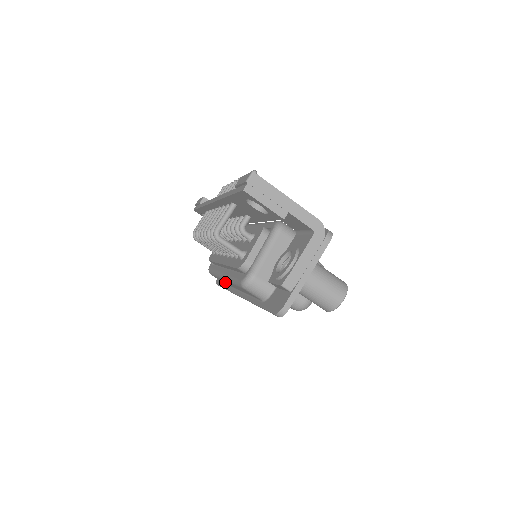
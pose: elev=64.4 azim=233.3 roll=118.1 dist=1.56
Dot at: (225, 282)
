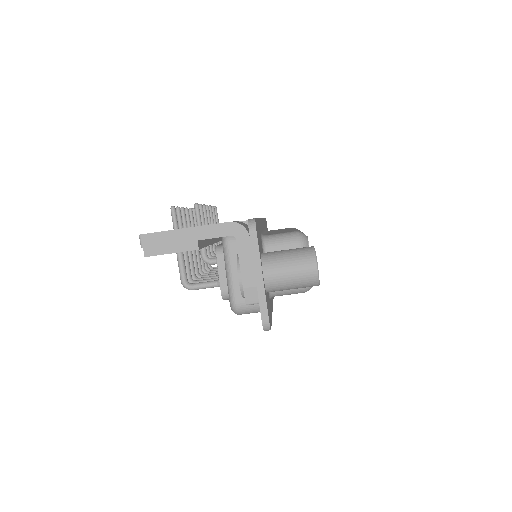
Dot at: occluded
